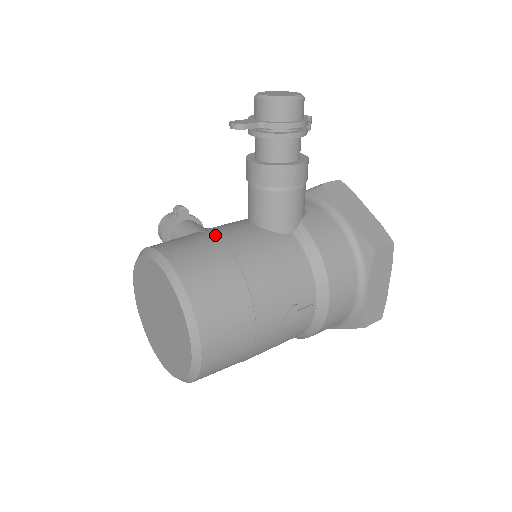
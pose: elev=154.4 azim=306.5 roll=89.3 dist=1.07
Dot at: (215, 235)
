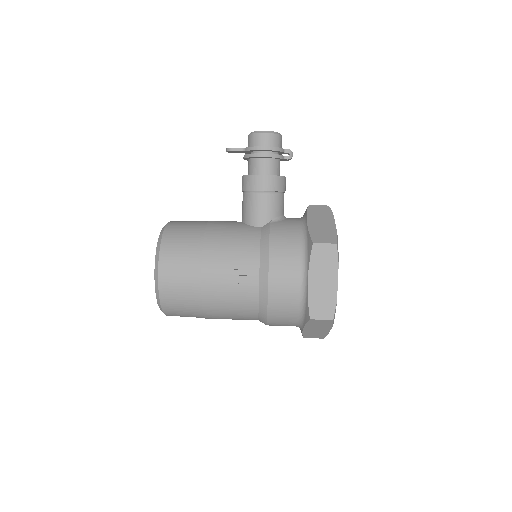
Dot at: (209, 221)
